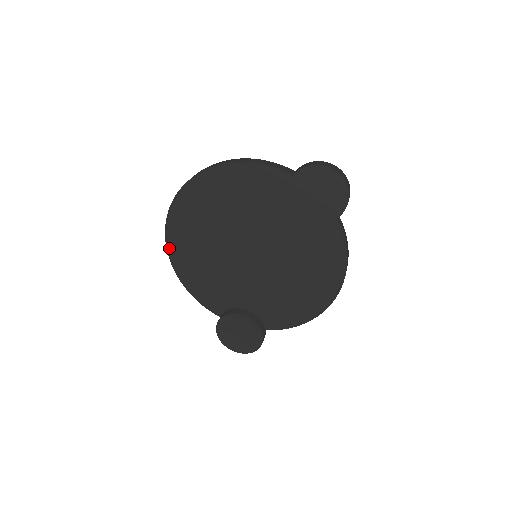
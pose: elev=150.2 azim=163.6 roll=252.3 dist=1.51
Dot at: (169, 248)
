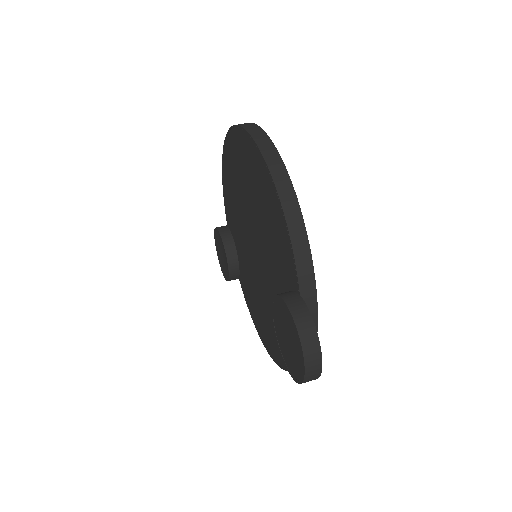
Dot at: (226, 142)
